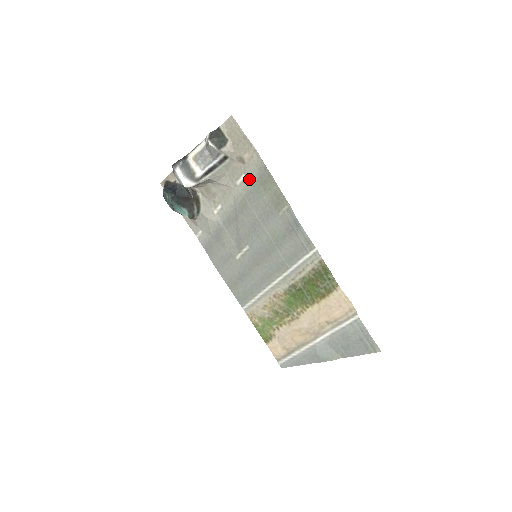
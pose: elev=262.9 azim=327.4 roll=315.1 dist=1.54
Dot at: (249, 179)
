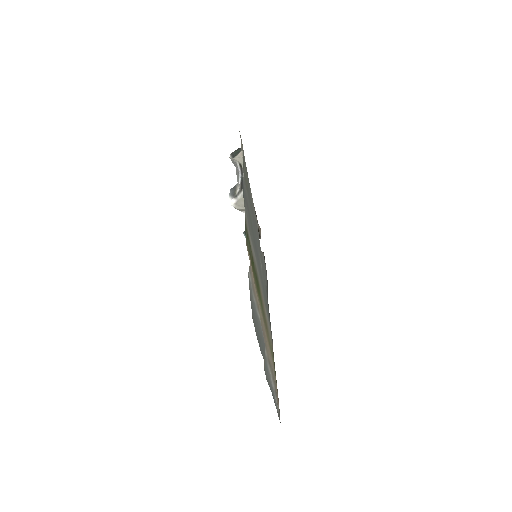
Dot at: occluded
